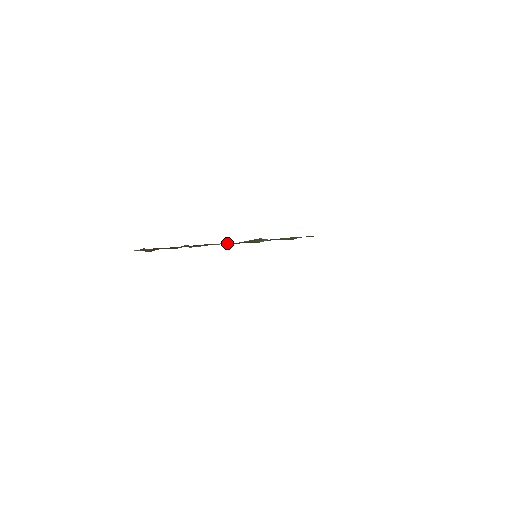
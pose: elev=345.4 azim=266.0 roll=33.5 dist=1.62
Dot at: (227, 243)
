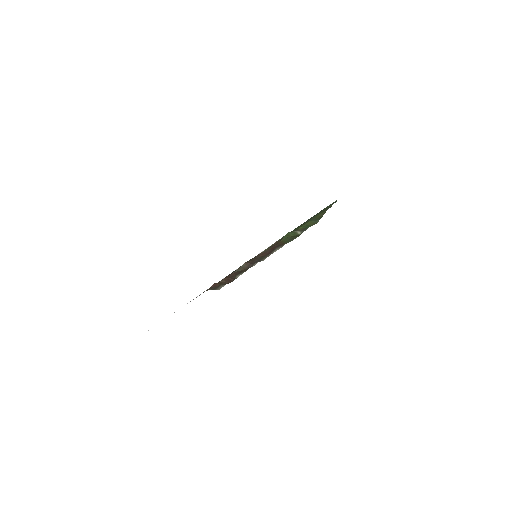
Dot at: (280, 245)
